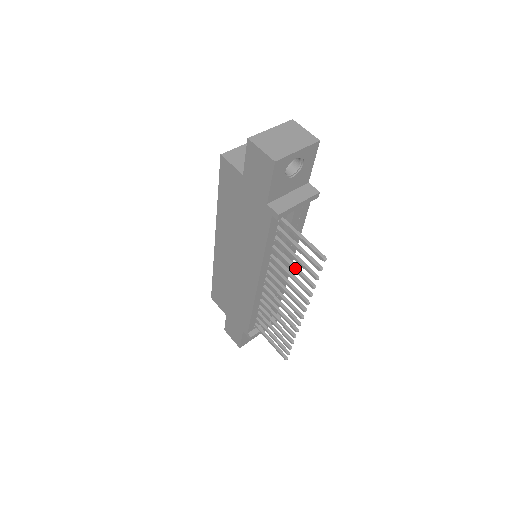
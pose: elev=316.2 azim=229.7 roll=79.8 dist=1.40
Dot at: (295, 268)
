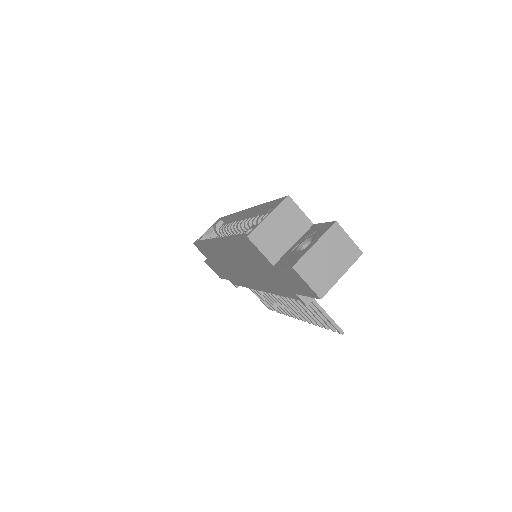
Dot at: (306, 310)
